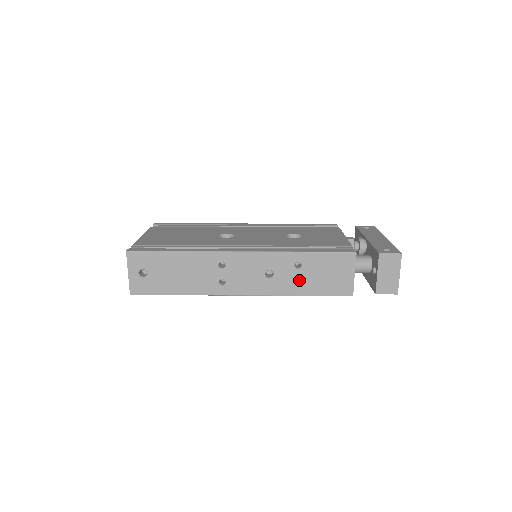
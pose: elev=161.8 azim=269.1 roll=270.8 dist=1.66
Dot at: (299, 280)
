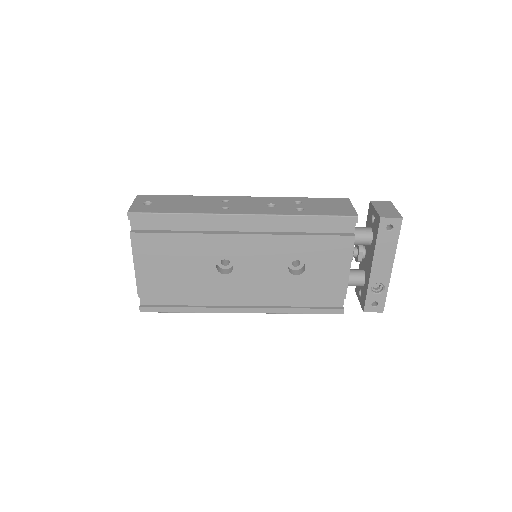
Dot at: occluded
